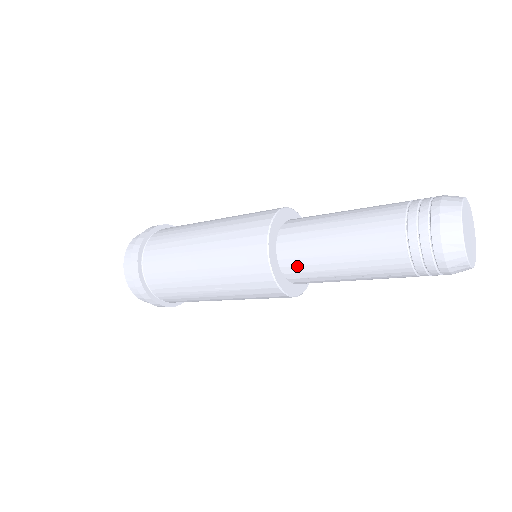
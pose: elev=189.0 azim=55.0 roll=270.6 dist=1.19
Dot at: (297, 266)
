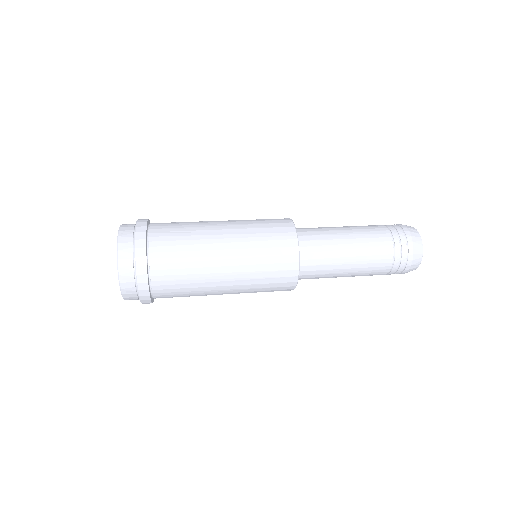
Dot at: occluded
